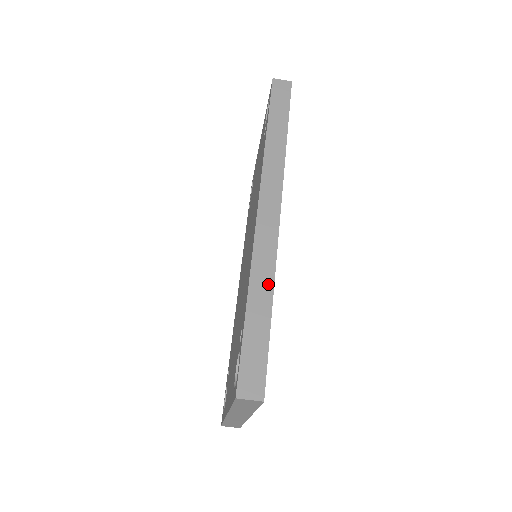
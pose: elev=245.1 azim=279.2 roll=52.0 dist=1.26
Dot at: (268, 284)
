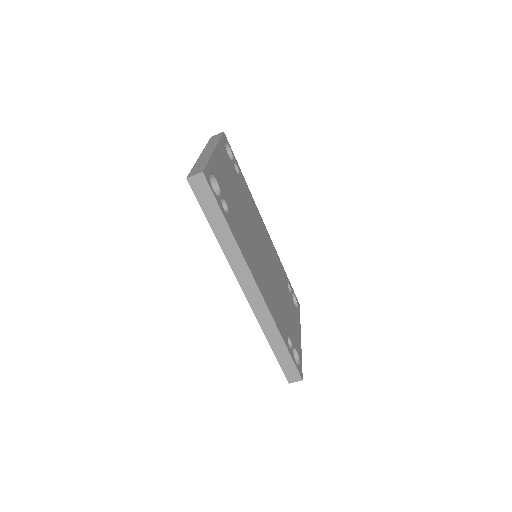
Dot at: (276, 333)
